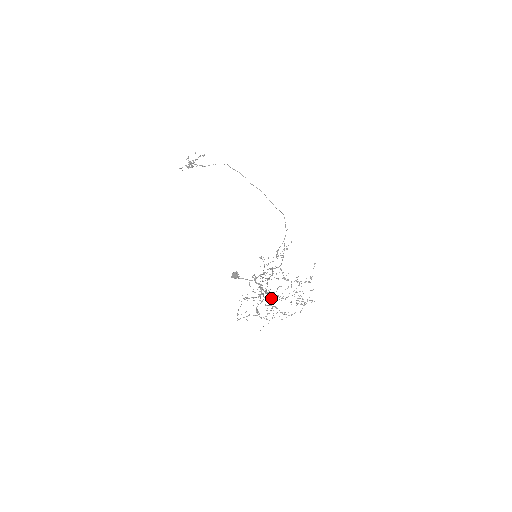
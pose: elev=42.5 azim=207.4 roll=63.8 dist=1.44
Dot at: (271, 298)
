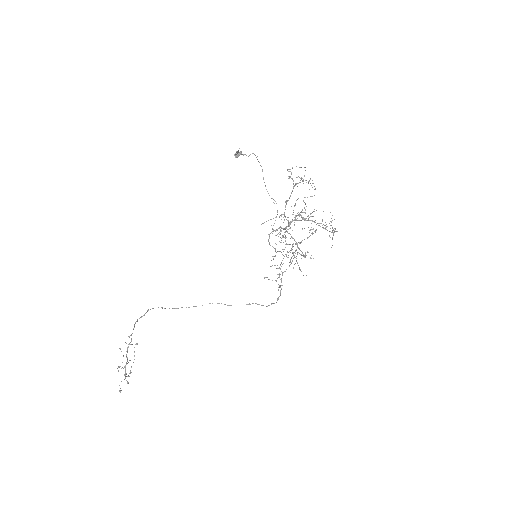
Dot at: occluded
